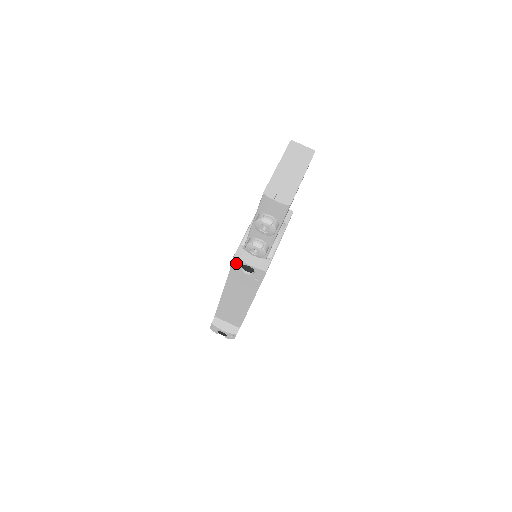
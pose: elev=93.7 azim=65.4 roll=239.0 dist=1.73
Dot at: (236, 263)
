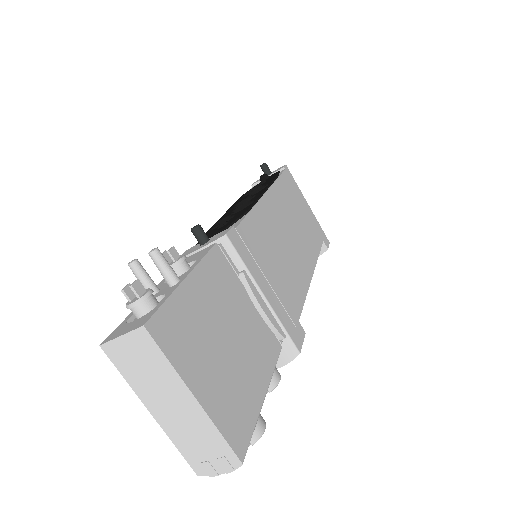
Dot at: occluded
